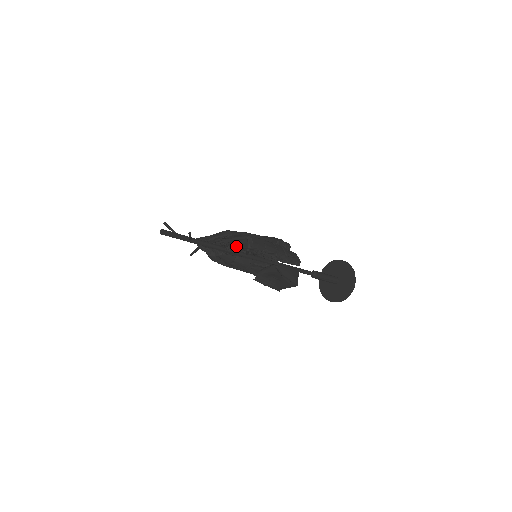
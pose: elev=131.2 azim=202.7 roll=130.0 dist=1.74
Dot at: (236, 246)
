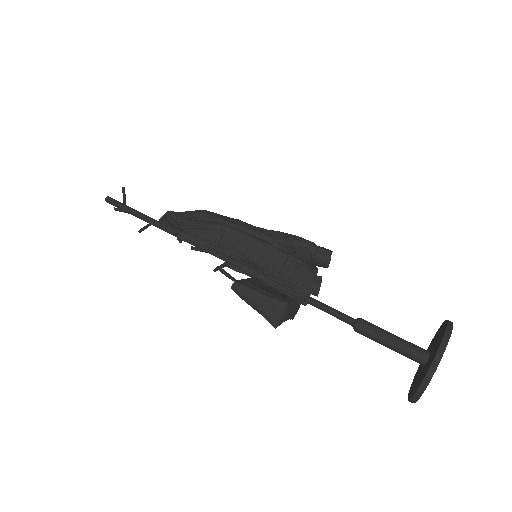
Dot at: (199, 236)
